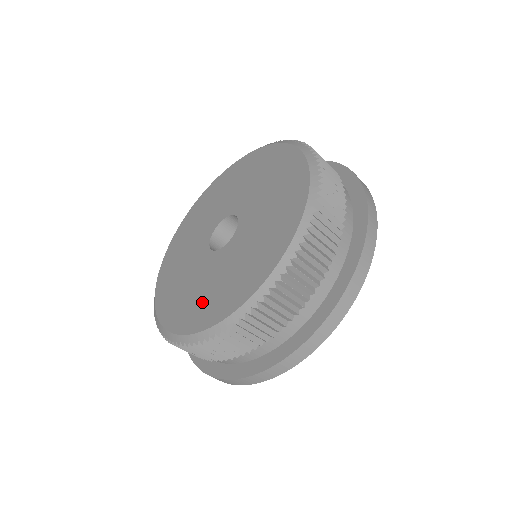
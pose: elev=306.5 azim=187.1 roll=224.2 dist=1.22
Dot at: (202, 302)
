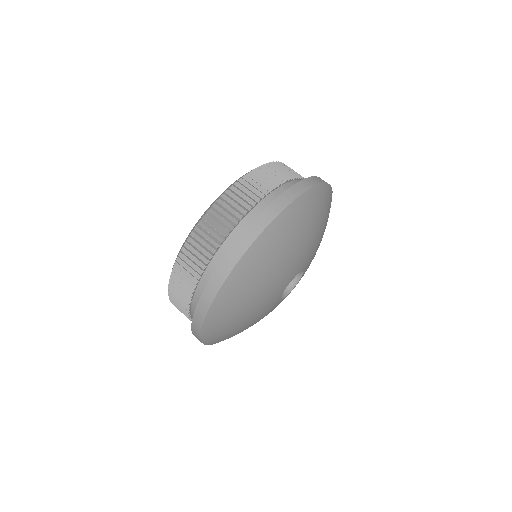
Dot at: occluded
